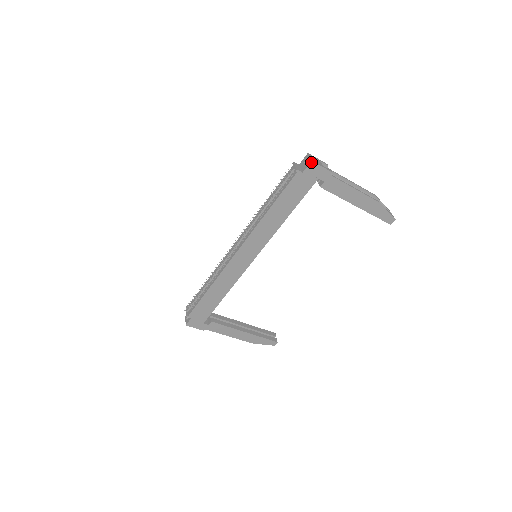
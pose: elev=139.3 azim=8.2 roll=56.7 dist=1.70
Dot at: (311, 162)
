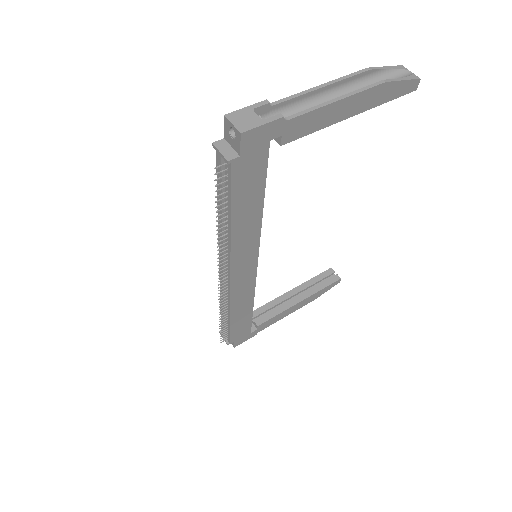
Dot at: (241, 135)
